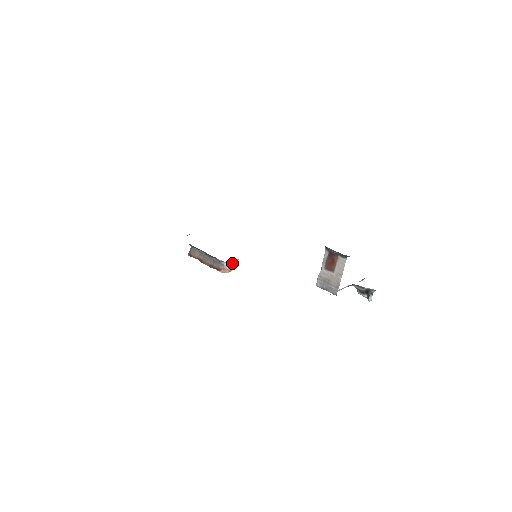
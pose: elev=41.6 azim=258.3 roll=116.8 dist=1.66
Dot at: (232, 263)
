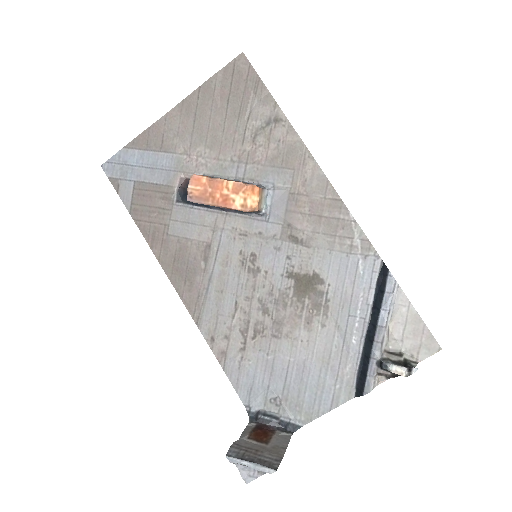
Dot at: (264, 204)
